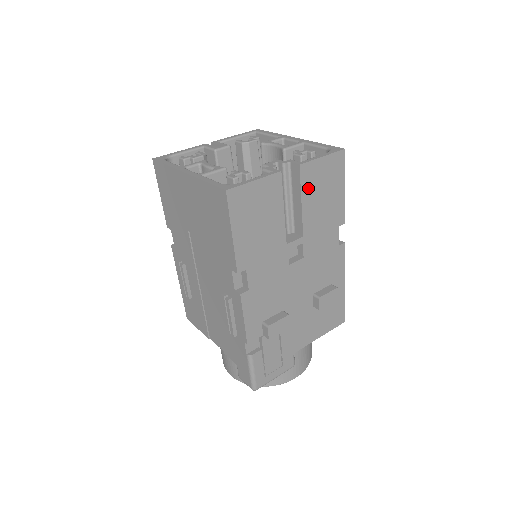
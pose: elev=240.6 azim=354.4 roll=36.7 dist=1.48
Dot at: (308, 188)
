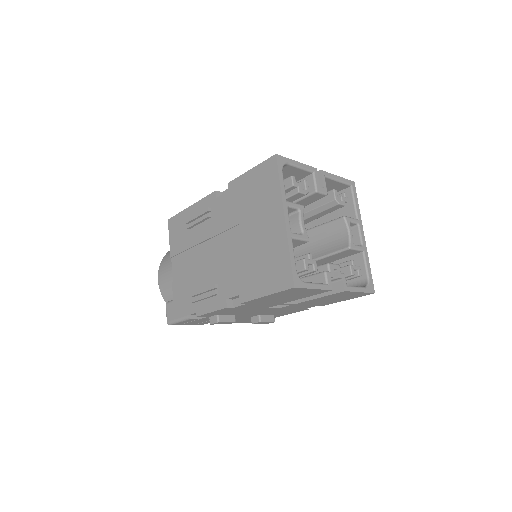
Dot at: (332, 296)
